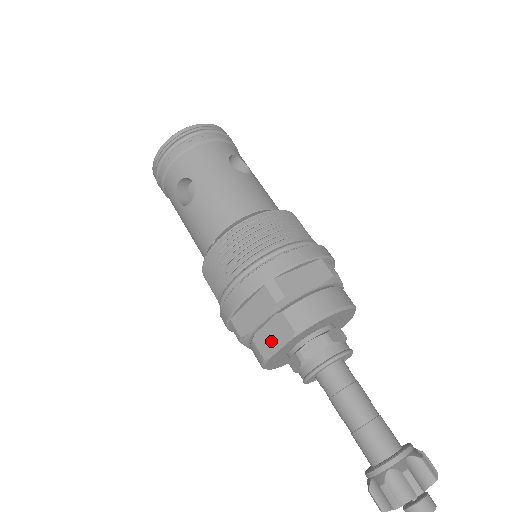
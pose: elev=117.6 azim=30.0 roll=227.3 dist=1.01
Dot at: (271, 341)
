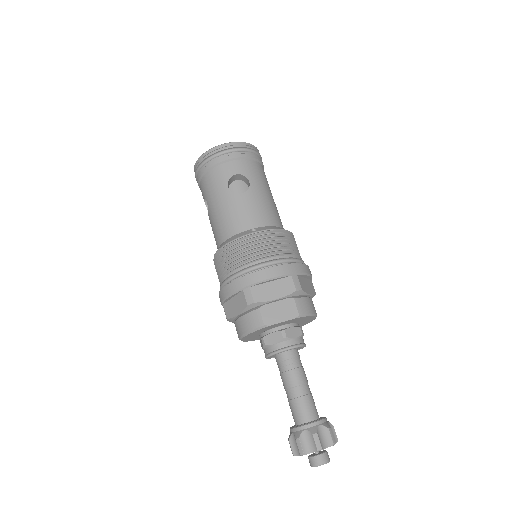
Dot at: (276, 314)
